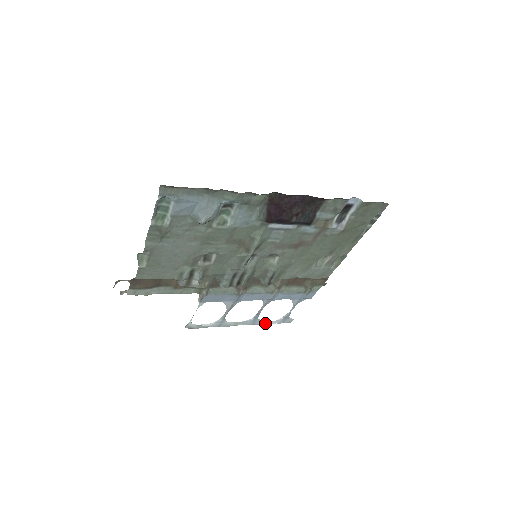
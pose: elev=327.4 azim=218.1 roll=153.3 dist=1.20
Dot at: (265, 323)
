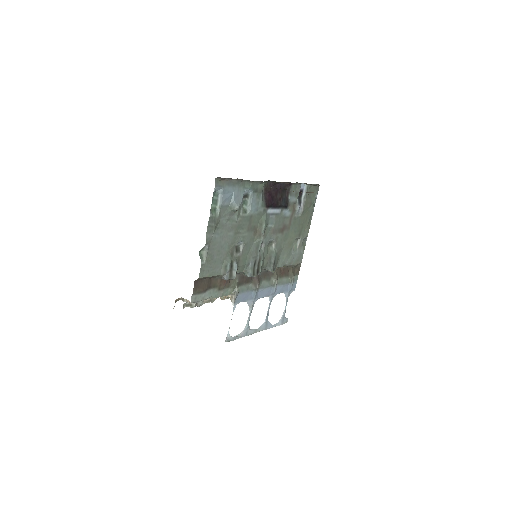
Dot at: (272, 326)
